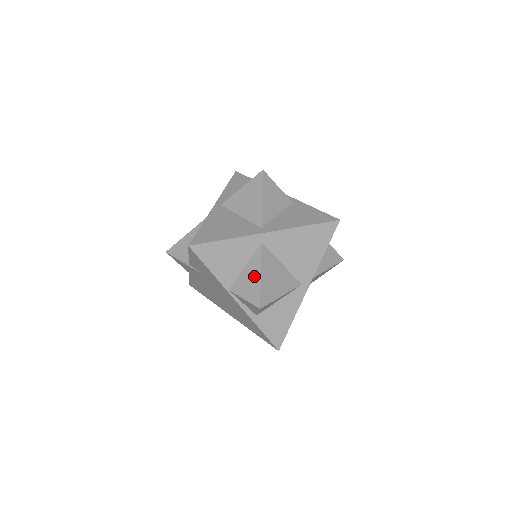
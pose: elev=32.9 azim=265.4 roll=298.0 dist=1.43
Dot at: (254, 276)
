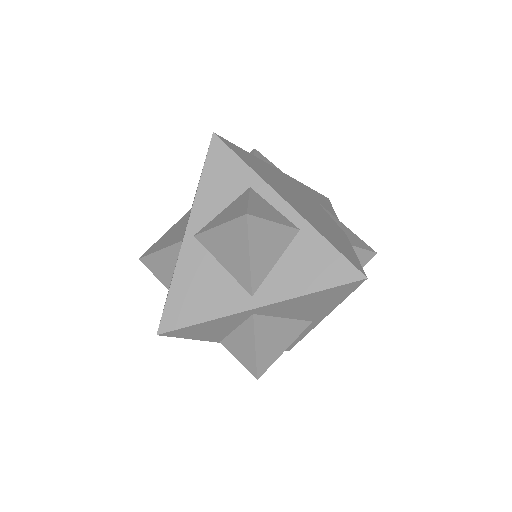
Dot at: (247, 346)
